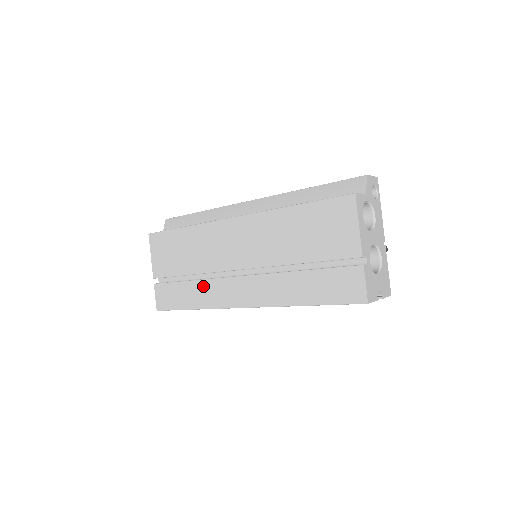
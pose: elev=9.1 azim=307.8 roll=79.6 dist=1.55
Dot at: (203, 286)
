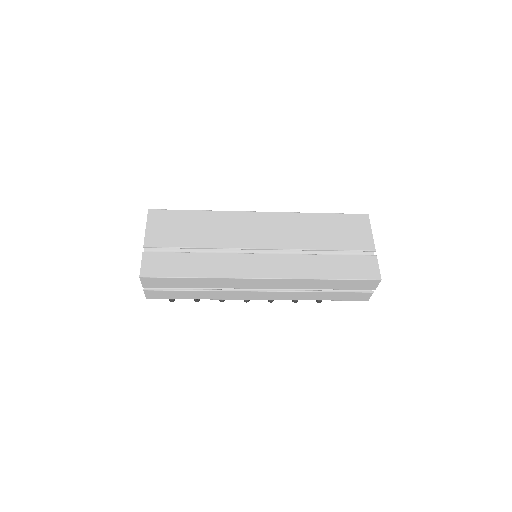
Dot at: (215, 258)
